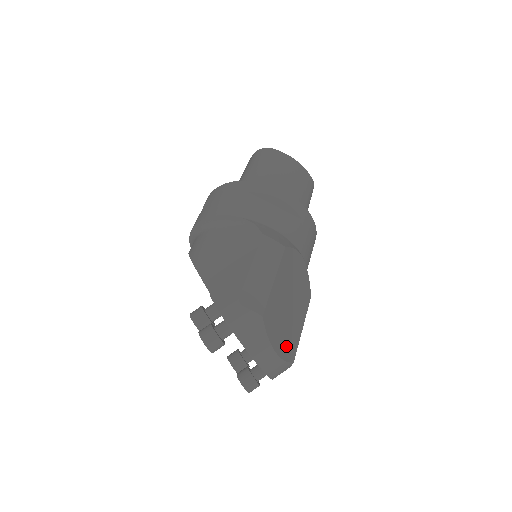
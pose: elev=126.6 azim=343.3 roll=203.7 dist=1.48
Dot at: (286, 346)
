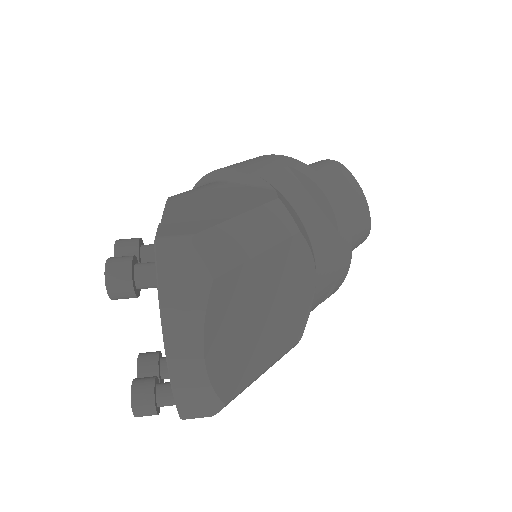
Dot at: (227, 367)
